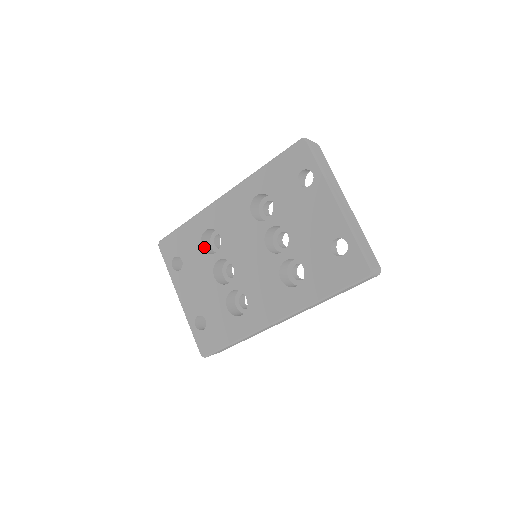
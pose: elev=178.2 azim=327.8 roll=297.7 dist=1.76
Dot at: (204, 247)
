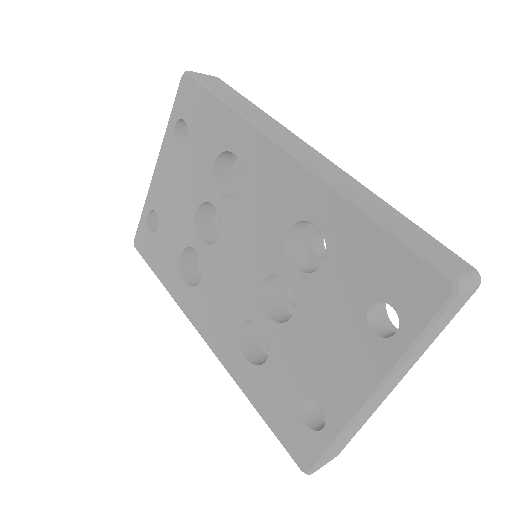
Dot at: (219, 163)
